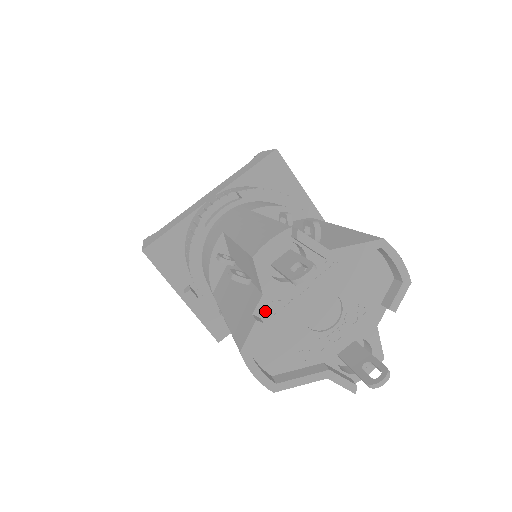
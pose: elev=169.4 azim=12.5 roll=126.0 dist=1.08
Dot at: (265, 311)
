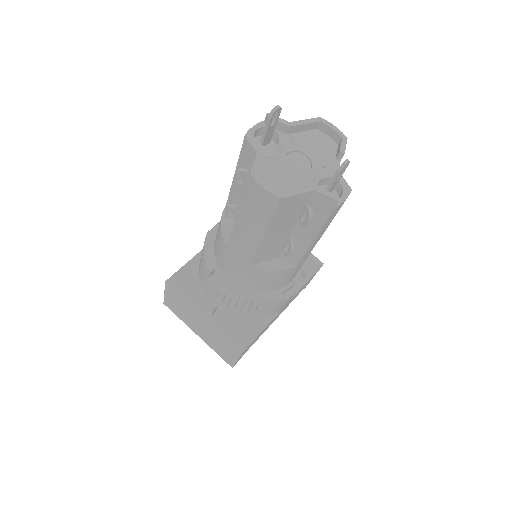
Dot at: (261, 162)
